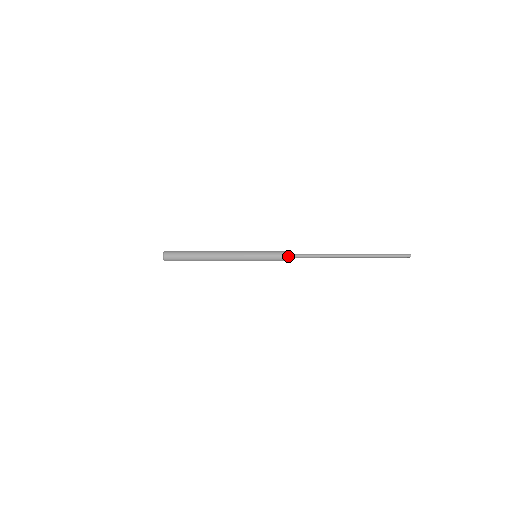
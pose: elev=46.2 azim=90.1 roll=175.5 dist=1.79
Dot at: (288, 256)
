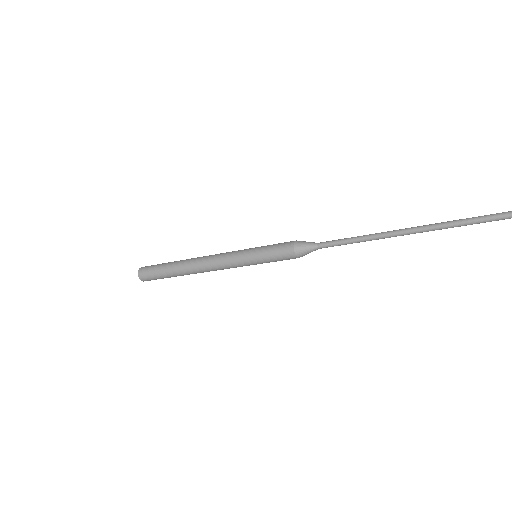
Dot at: (303, 253)
